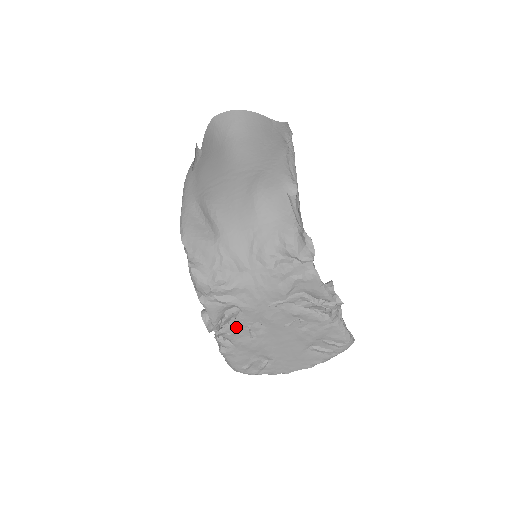
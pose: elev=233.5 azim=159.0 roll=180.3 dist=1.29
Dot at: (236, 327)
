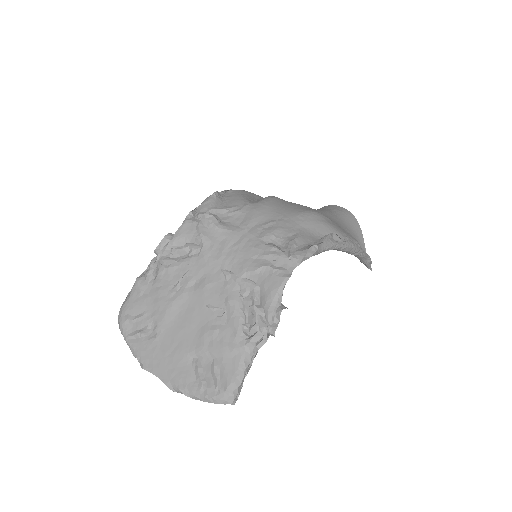
Dot at: (177, 265)
